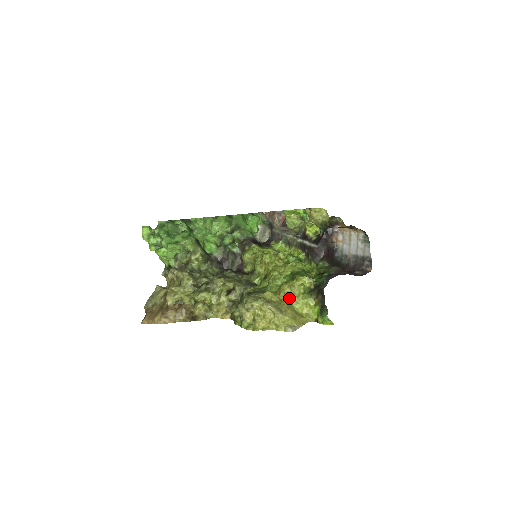
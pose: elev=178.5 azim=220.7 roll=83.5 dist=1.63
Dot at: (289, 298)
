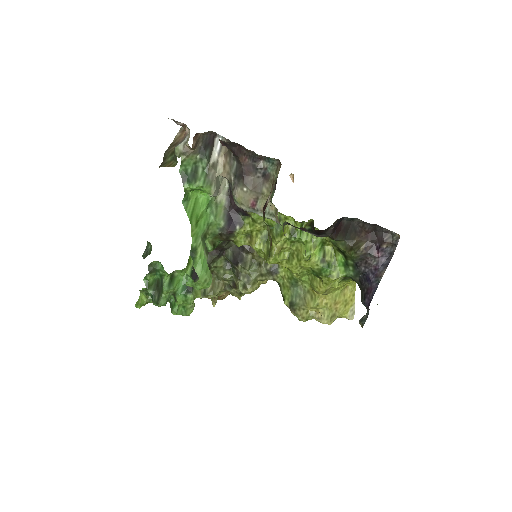
Dot at: (329, 293)
